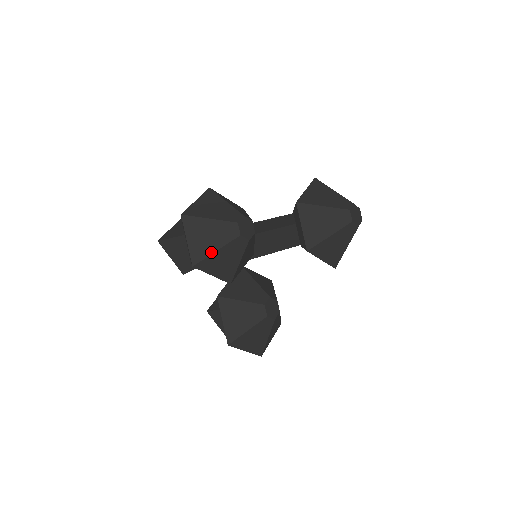
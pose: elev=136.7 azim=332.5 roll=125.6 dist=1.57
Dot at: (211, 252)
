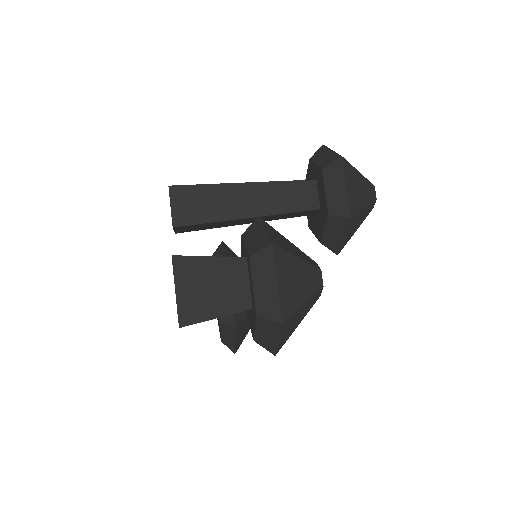
Dot at: (294, 330)
